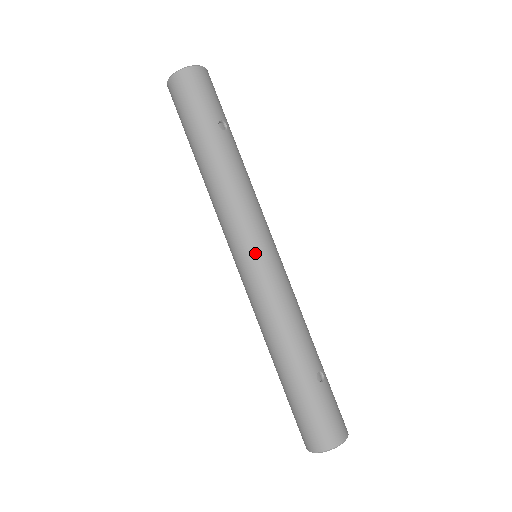
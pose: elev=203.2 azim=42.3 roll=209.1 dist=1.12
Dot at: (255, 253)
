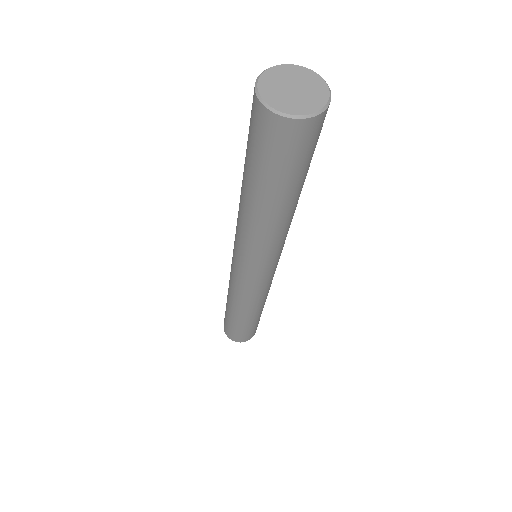
Dot at: (273, 271)
